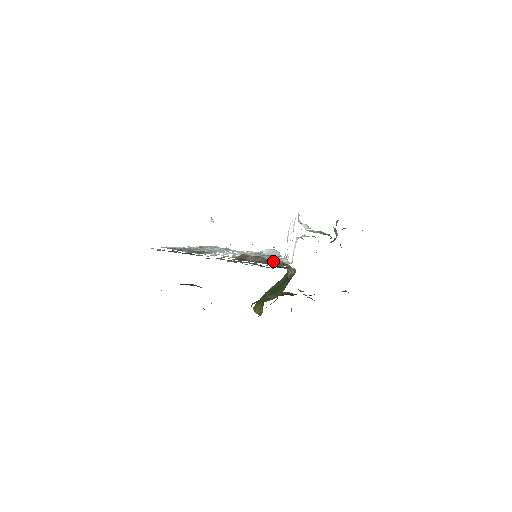
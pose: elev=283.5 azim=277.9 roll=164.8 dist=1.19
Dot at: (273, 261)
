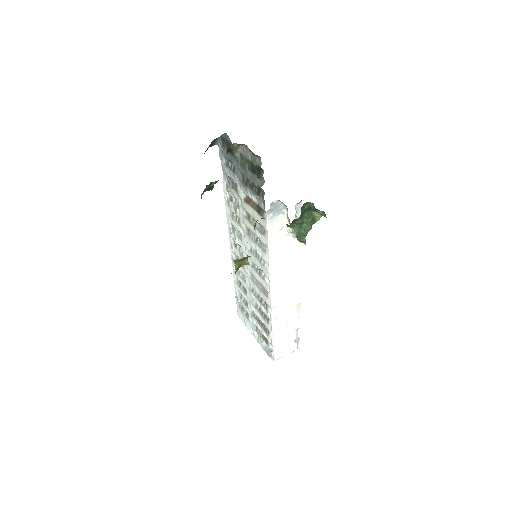
Dot at: (260, 210)
